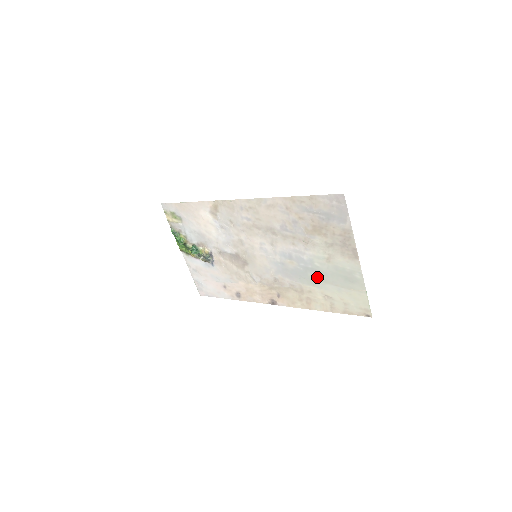
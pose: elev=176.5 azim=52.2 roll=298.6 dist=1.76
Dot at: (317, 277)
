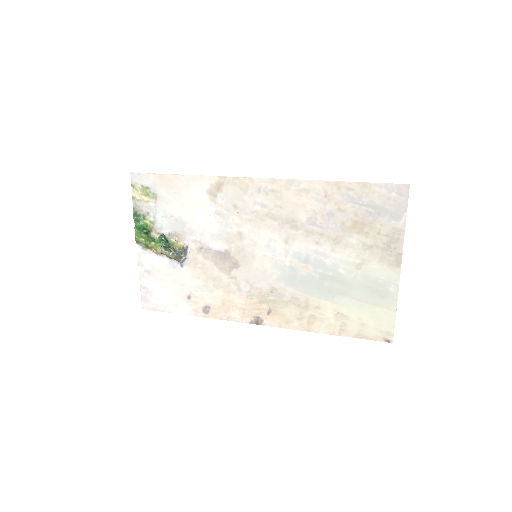
Dot at: (335, 288)
